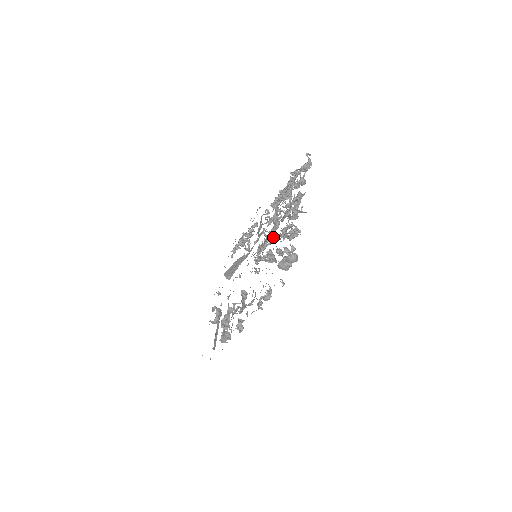
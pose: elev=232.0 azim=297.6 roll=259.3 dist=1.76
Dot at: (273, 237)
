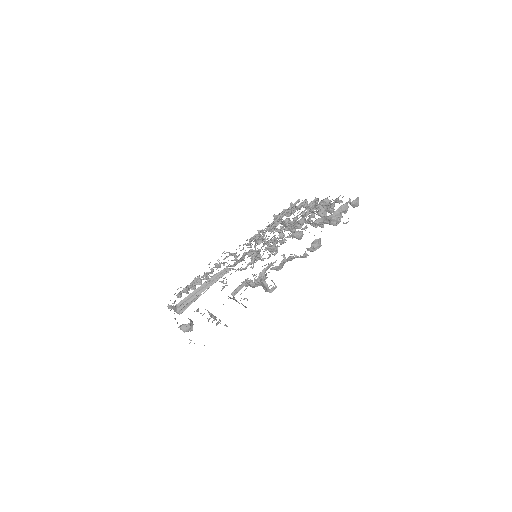
Dot at: occluded
